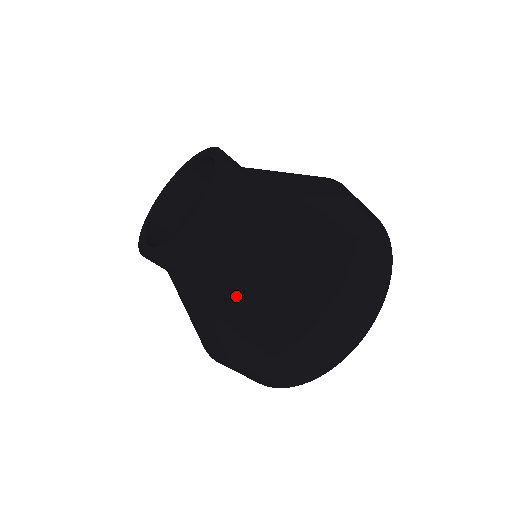
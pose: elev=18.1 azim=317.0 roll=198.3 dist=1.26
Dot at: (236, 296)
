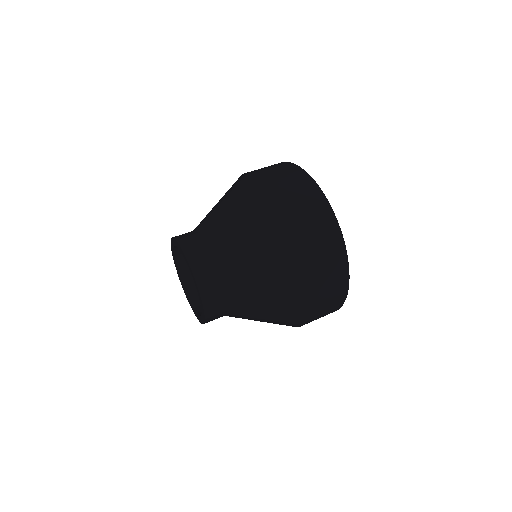
Dot at: occluded
